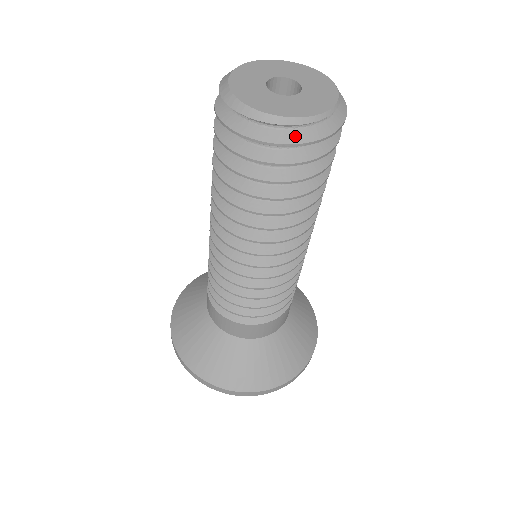
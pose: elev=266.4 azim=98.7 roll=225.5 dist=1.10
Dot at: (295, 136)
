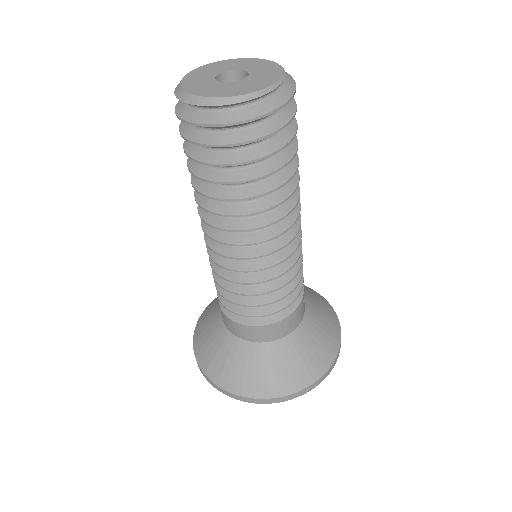
Dot at: (250, 112)
